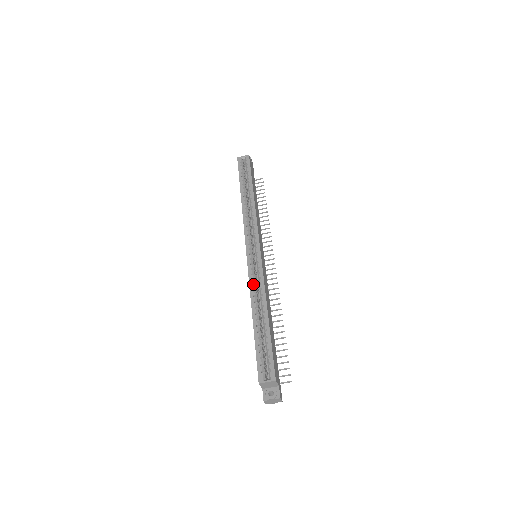
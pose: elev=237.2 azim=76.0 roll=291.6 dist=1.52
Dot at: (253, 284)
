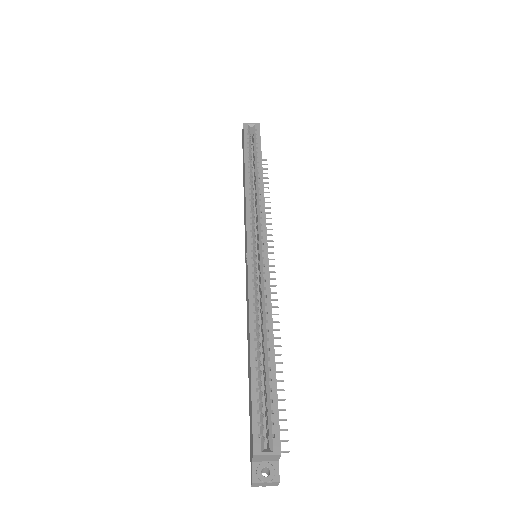
Dot at: (254, 295)
